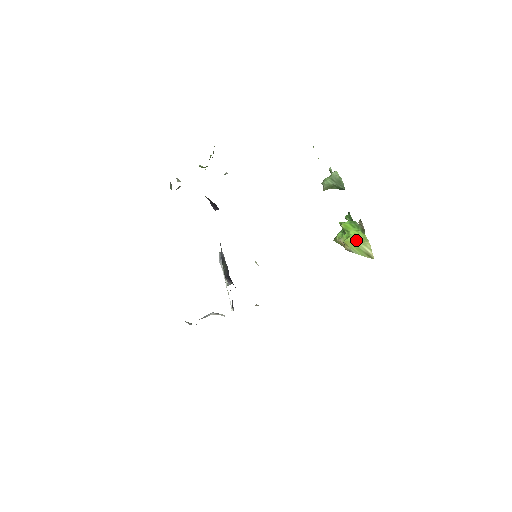
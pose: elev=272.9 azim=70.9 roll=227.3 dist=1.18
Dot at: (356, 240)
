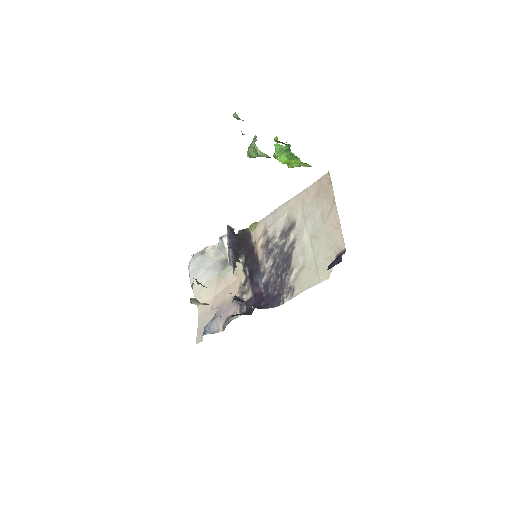
Dot at: occluded
